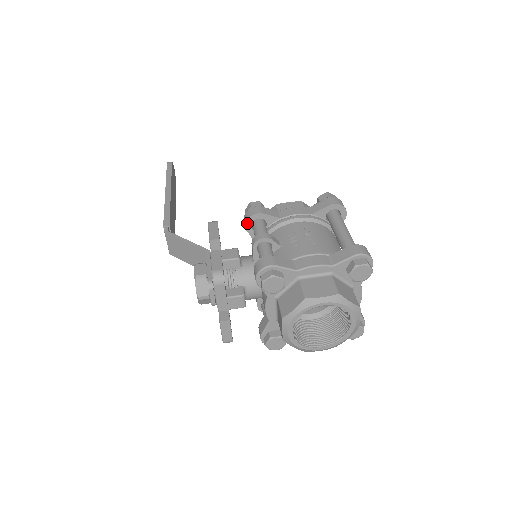
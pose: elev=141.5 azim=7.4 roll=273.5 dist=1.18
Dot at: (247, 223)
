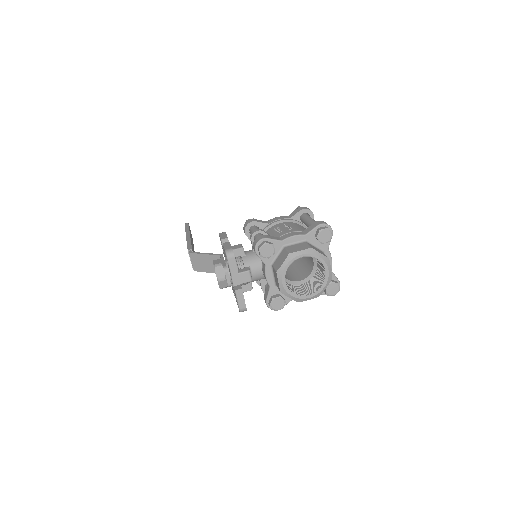
Dot at: (246, 230)
